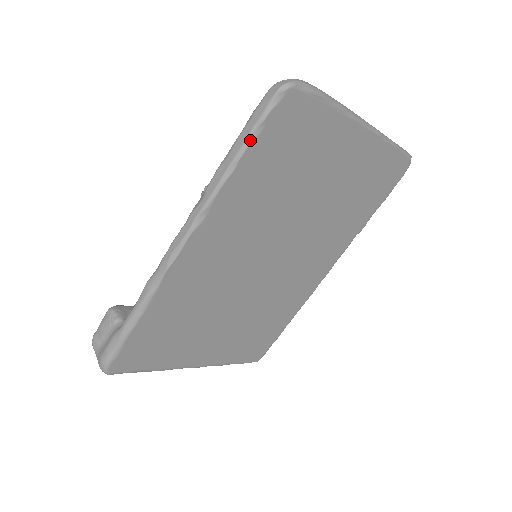
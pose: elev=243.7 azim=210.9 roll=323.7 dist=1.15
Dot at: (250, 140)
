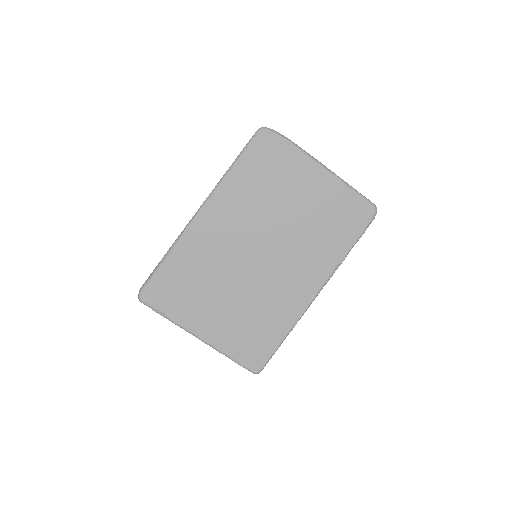
Dot at: (241, 154)
